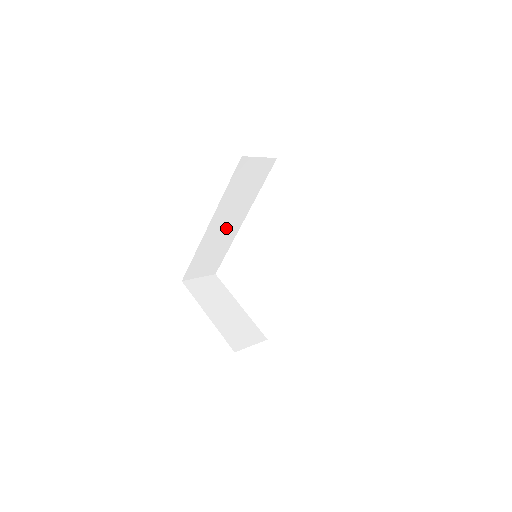
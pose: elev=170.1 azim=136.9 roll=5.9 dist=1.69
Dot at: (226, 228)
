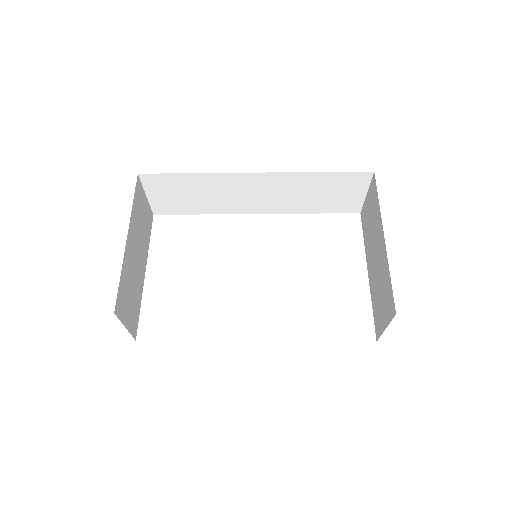
Dot at: (246, 197)
